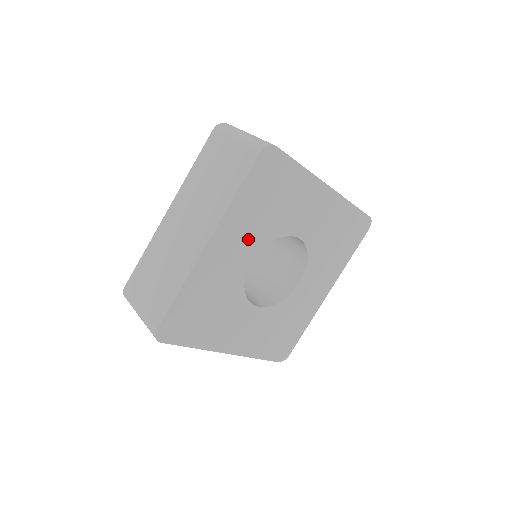
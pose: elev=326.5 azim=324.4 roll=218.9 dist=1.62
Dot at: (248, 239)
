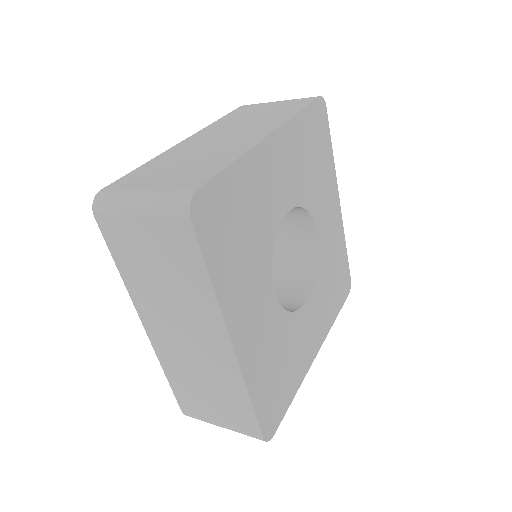
Dot at: (293, 177)
